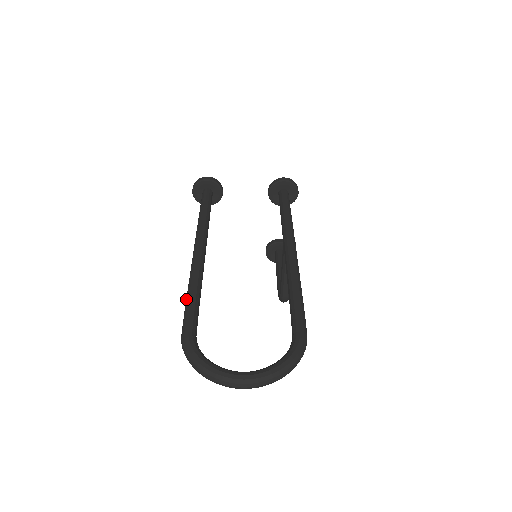
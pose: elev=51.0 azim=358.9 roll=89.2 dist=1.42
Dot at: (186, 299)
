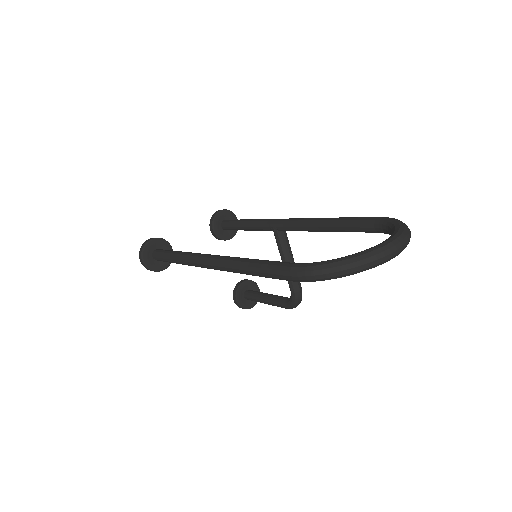
Dot at: (252, 268)
